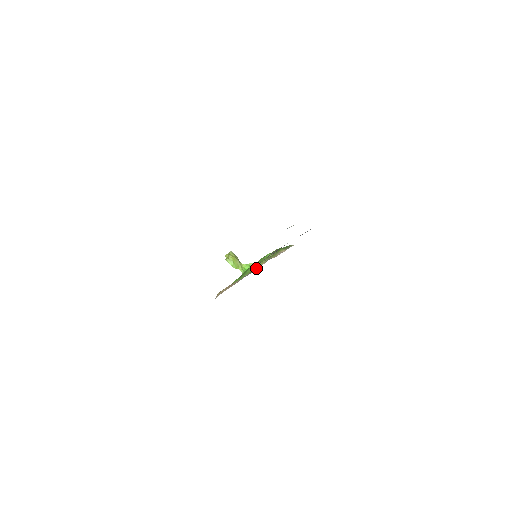
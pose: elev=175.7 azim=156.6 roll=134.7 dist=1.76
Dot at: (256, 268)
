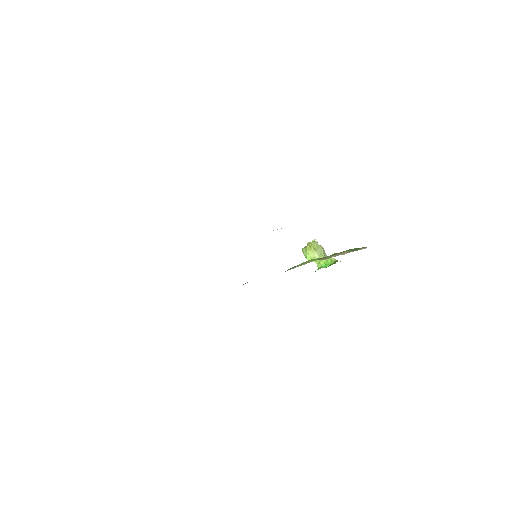
Dot at: (292, 268)
